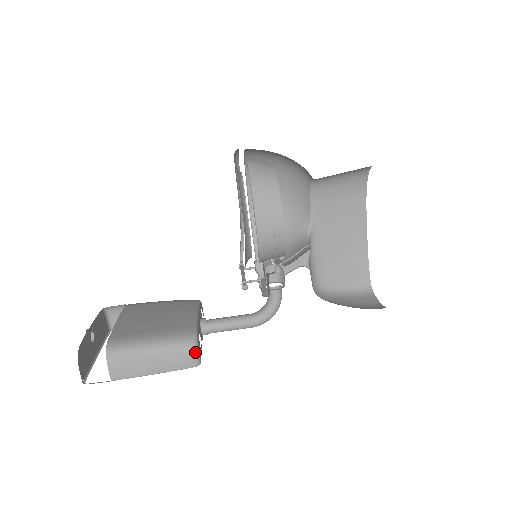
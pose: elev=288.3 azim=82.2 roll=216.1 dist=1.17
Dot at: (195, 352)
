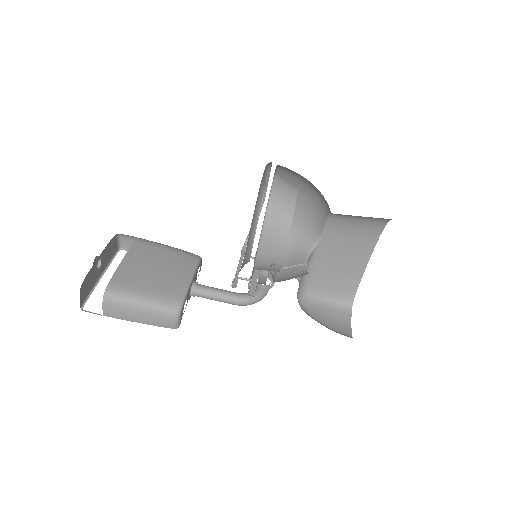
Dot at: (176, 319)
